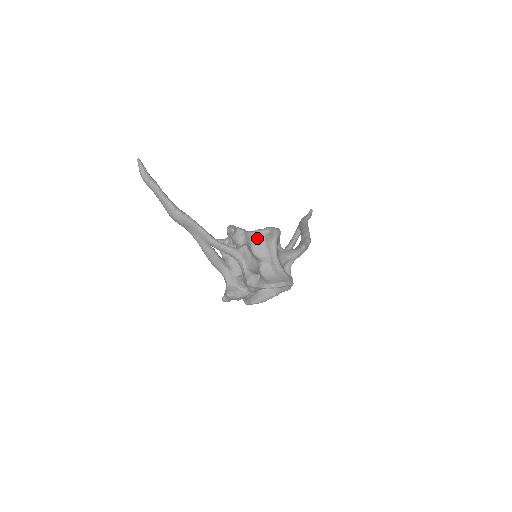
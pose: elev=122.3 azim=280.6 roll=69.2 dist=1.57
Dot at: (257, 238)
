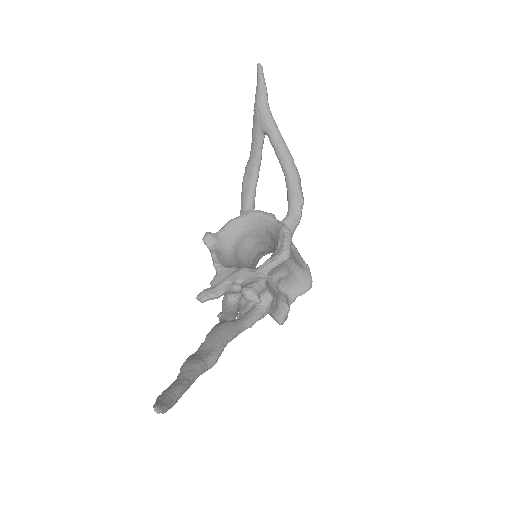
Dot at: occluded
